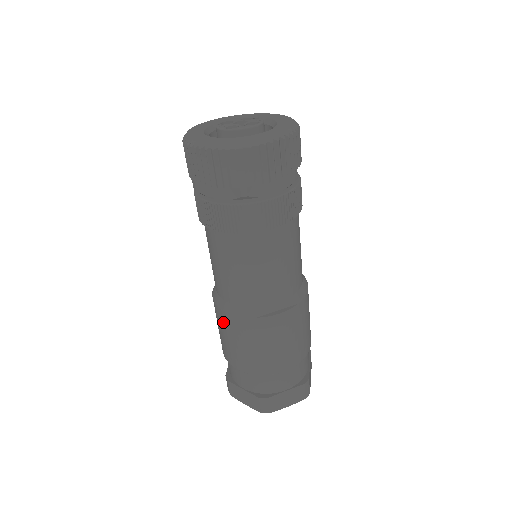
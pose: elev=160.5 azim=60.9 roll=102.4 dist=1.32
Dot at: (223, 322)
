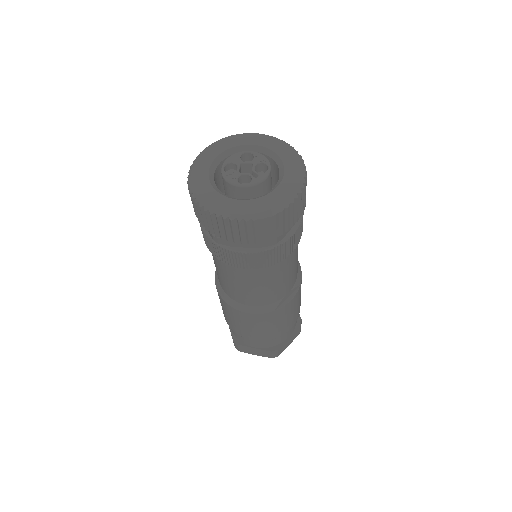
Dot at: (239, 317)
